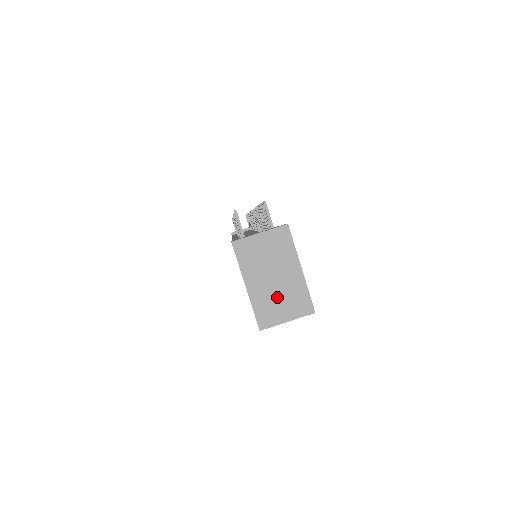
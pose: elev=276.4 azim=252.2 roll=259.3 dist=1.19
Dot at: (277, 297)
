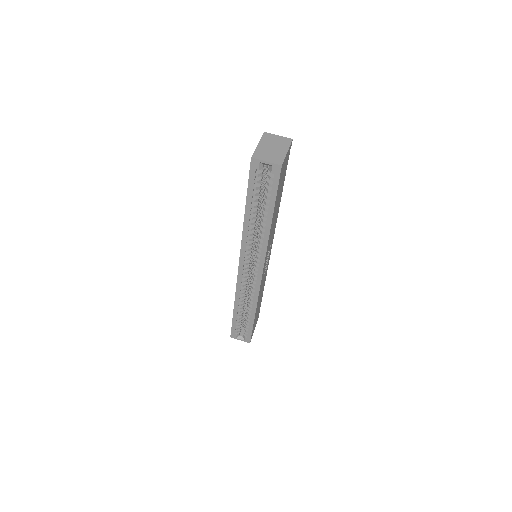
Dot at: (269, 153)
